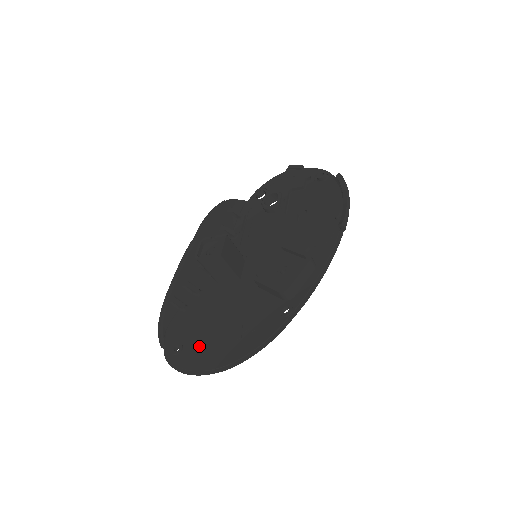
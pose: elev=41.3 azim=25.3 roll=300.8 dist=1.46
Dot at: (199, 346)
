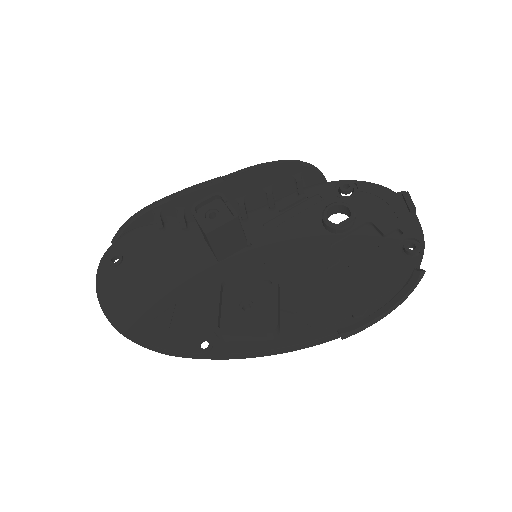
Dot at: (128, 280)
